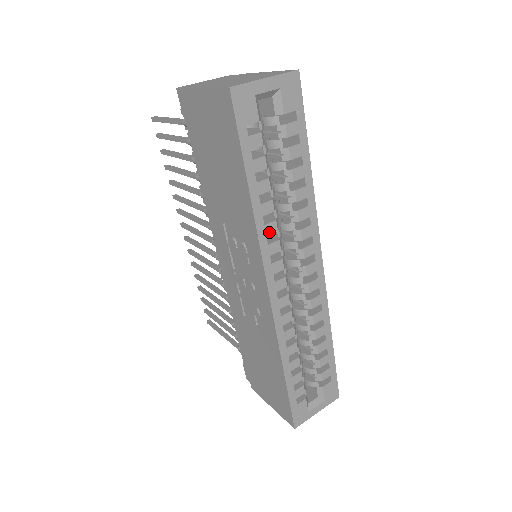
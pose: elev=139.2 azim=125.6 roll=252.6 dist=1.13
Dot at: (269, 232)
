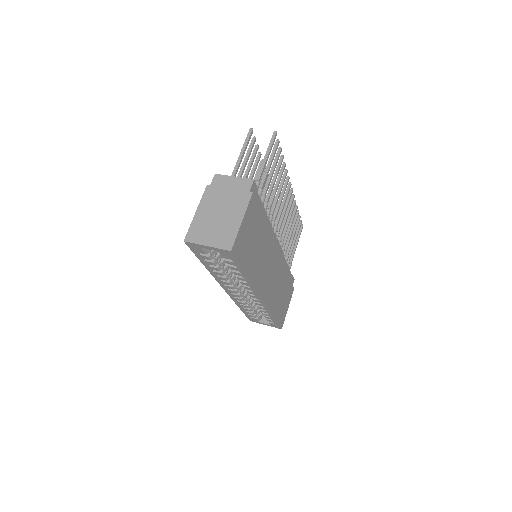
Dot at: (221, 279)
